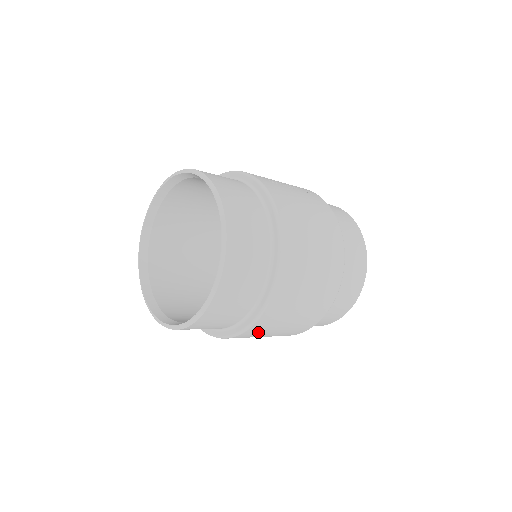
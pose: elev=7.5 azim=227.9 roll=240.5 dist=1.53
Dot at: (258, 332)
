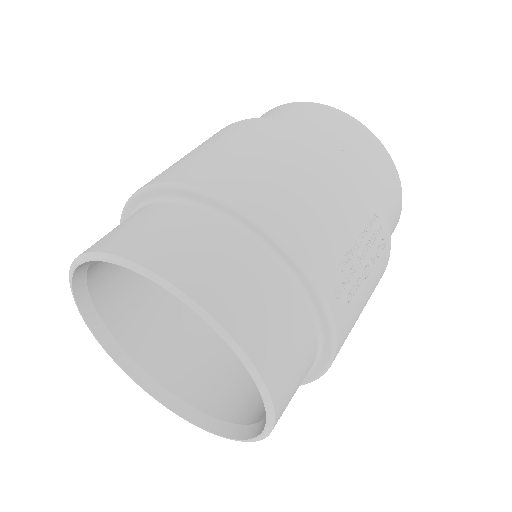
Dot at: occluded
